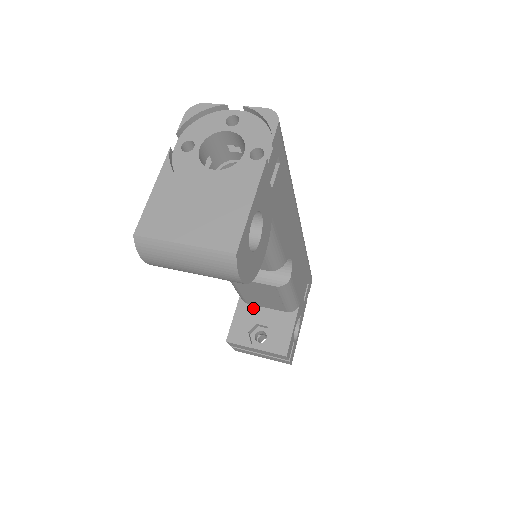
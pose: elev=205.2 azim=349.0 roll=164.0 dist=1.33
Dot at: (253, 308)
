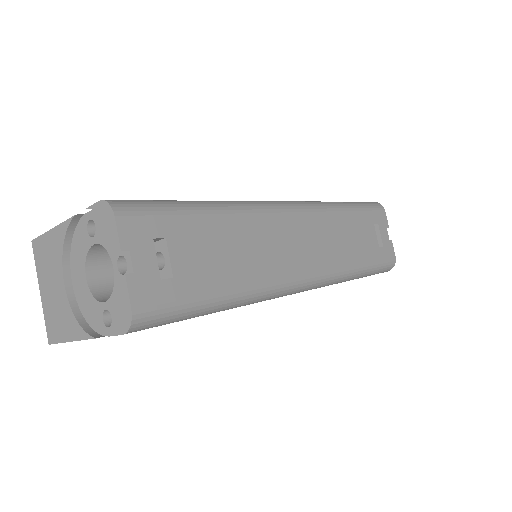
Dot at: occluded
